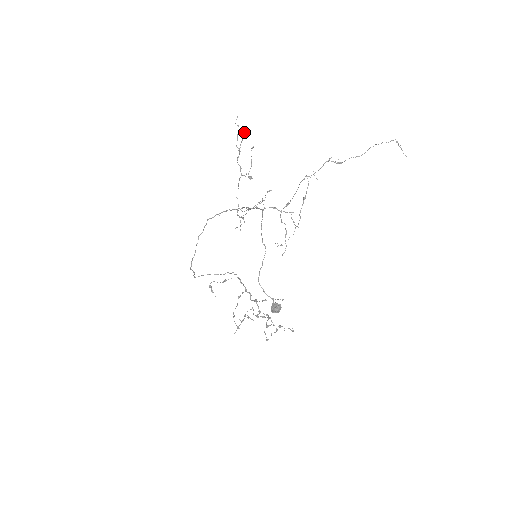
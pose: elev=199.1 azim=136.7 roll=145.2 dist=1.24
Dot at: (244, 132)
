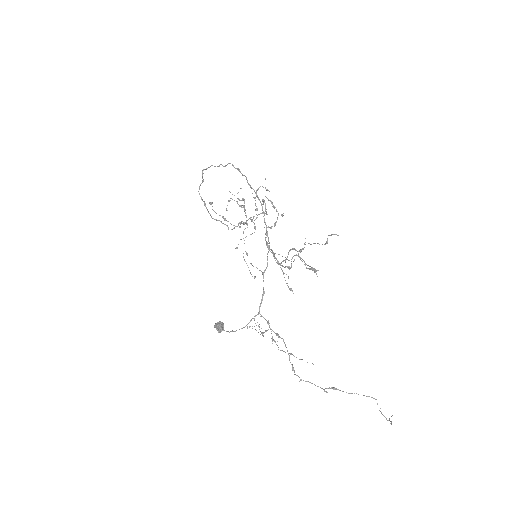
Dot at: (314, 270)
